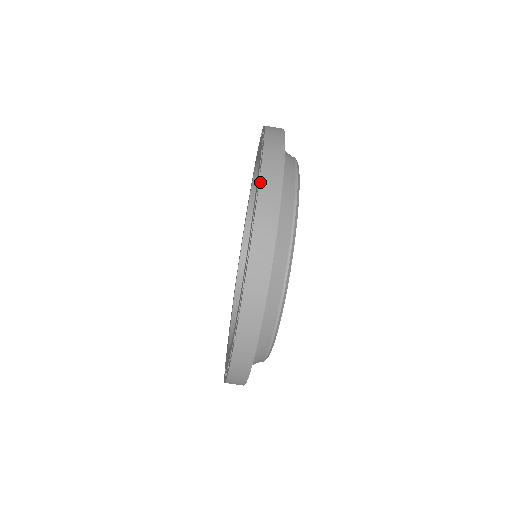
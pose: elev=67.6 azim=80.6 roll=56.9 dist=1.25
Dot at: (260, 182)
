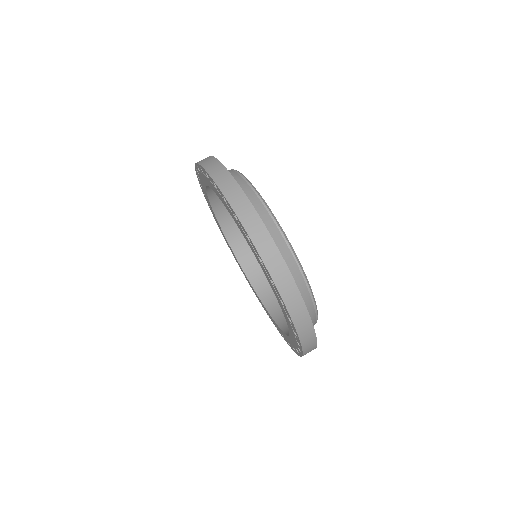
Dot at: (244, 228)
